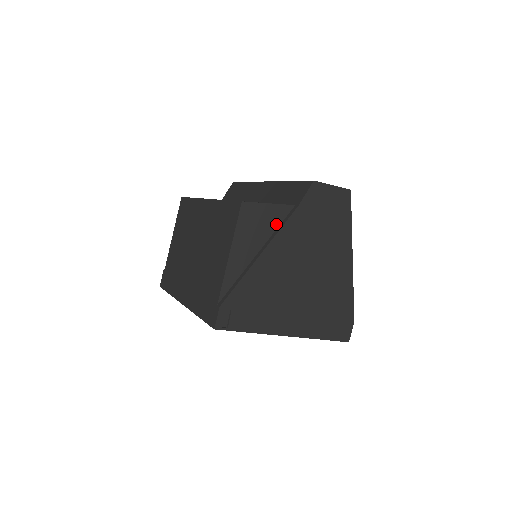
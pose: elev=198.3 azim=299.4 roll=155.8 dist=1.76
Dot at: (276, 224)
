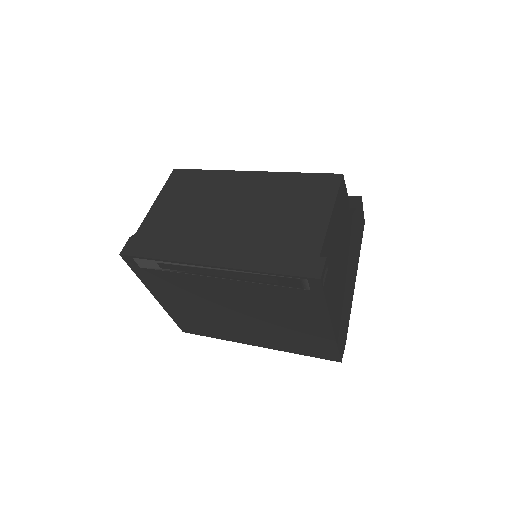
Dot at: (345, 213)
